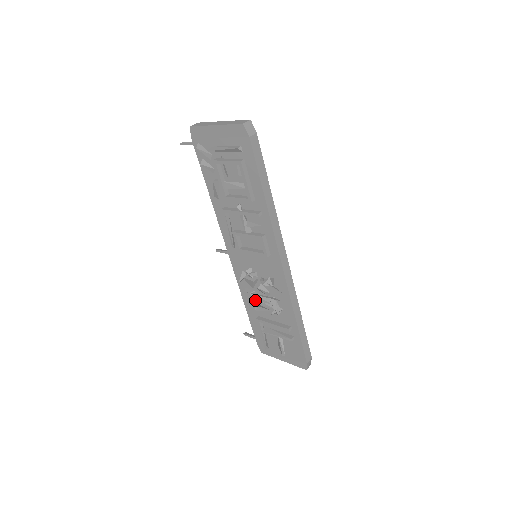
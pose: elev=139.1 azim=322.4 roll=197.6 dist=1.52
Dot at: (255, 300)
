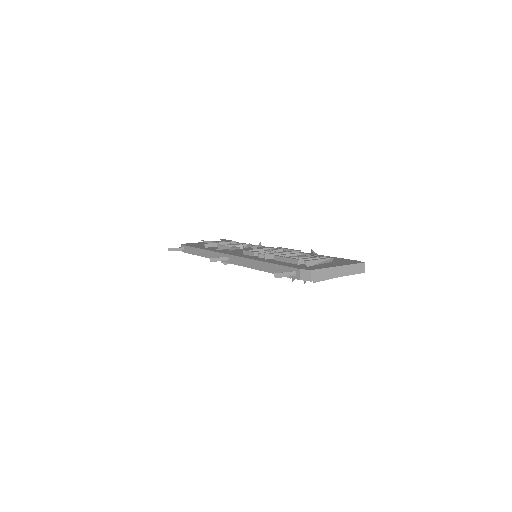
Dot at: occluded
